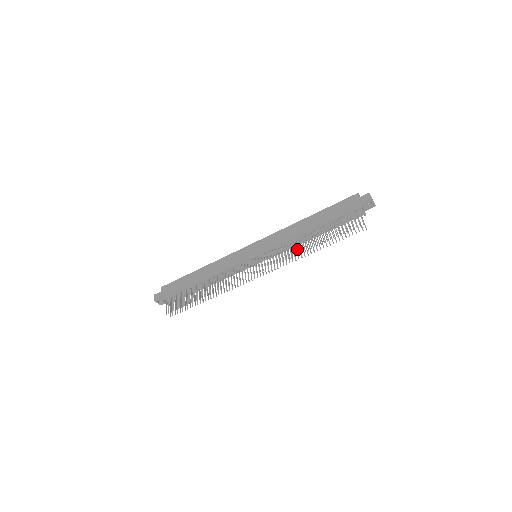
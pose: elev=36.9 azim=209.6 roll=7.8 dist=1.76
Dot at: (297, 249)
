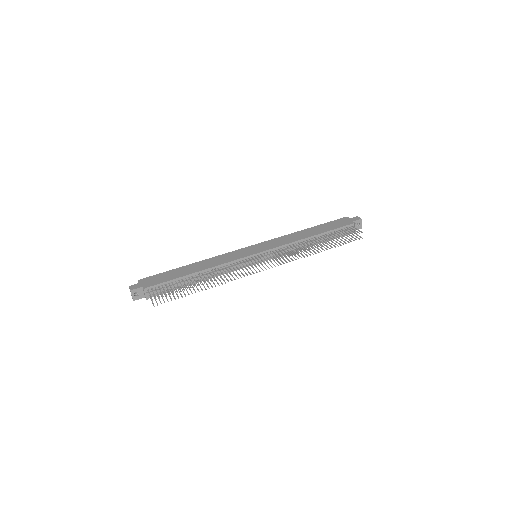
Dot at: (304, 247)
